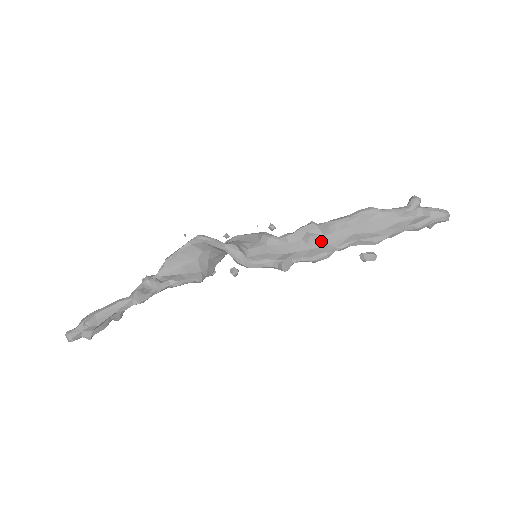
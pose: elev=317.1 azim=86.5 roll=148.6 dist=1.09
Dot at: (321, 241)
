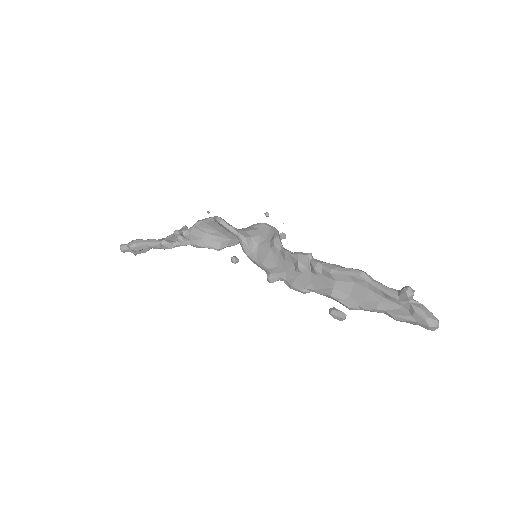
Dot at: (306, 276)
